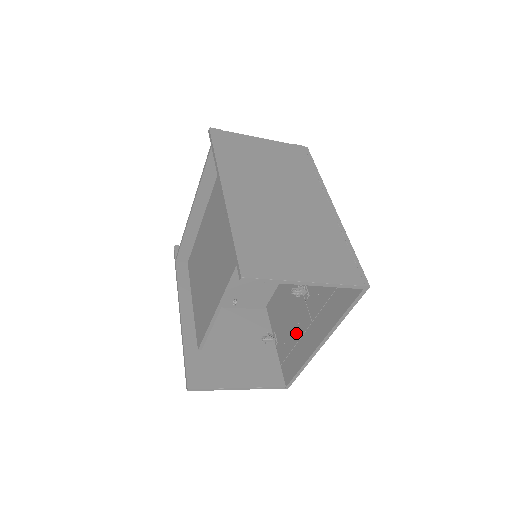
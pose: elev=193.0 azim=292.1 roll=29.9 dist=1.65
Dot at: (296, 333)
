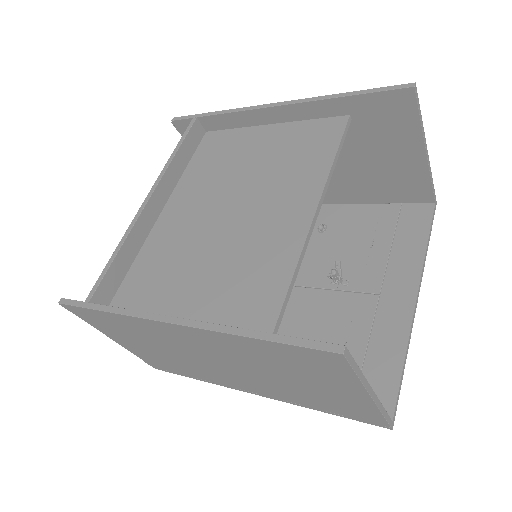
Dot at: (356, 335)
